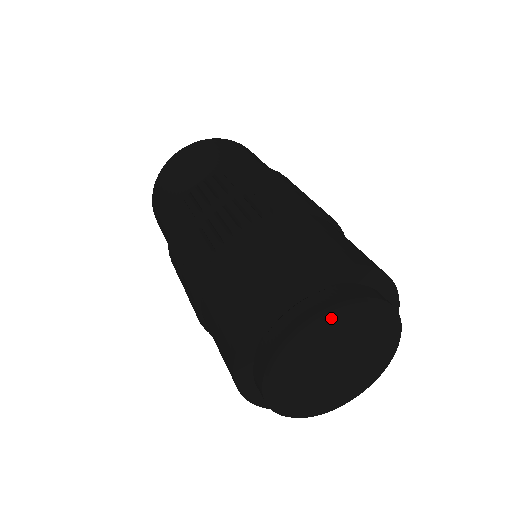
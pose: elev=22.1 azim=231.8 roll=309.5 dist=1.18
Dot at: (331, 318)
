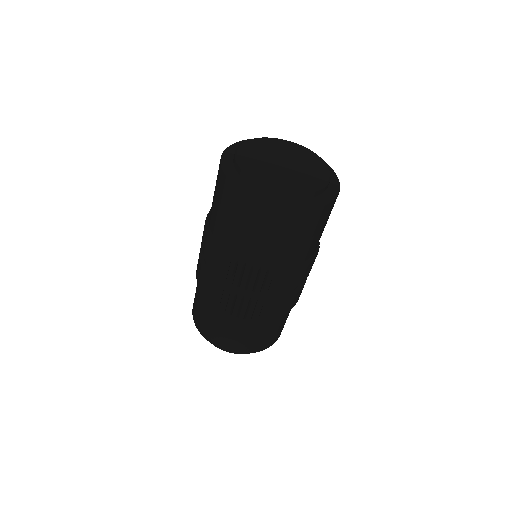
Dot at: occluded
